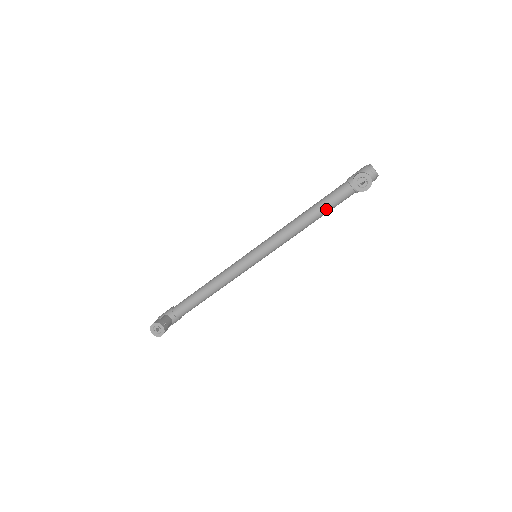
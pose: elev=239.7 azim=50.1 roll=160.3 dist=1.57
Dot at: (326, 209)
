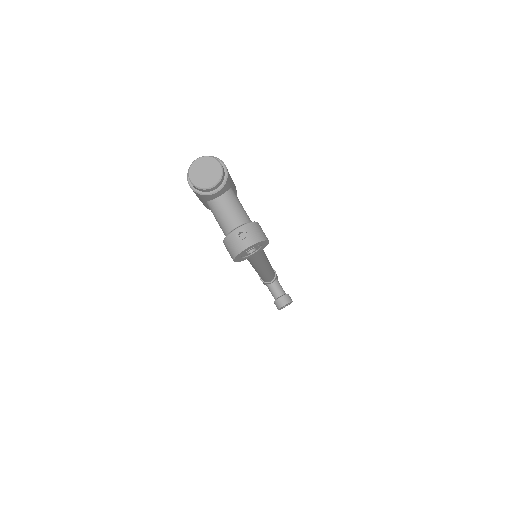
Dot at: occluded
